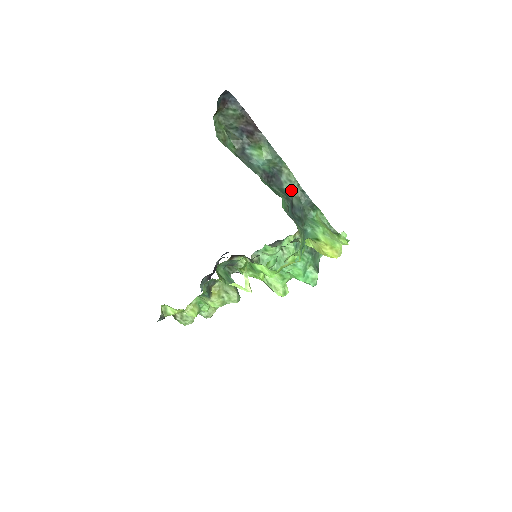
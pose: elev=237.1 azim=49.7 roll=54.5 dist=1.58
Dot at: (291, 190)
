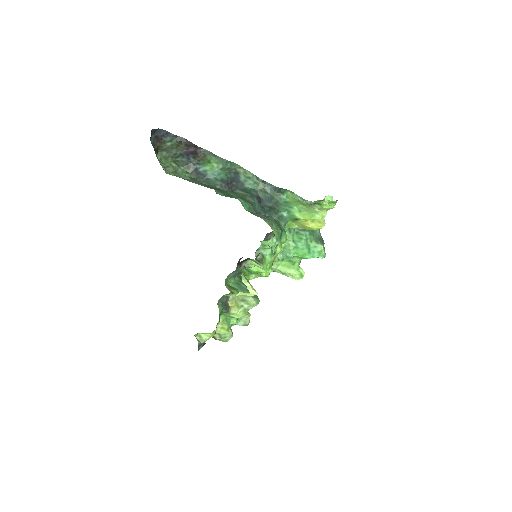
Dot at: (253, 186)
